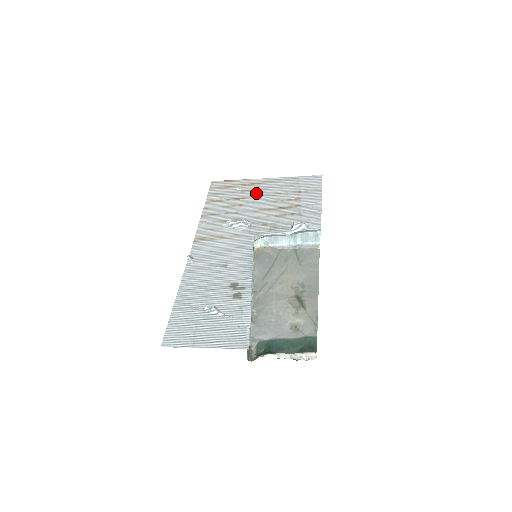
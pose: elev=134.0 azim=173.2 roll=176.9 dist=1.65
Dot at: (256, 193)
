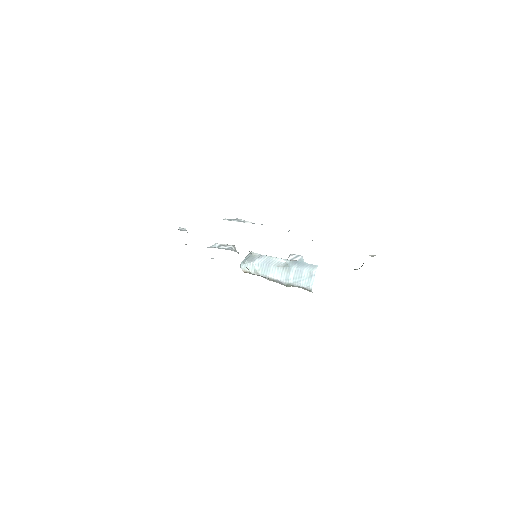
Dot at: occluded
